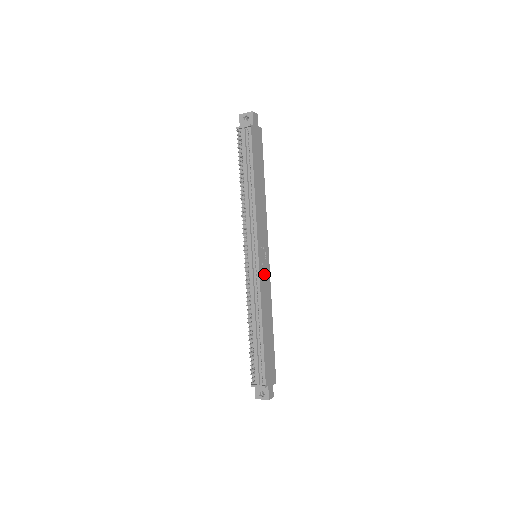
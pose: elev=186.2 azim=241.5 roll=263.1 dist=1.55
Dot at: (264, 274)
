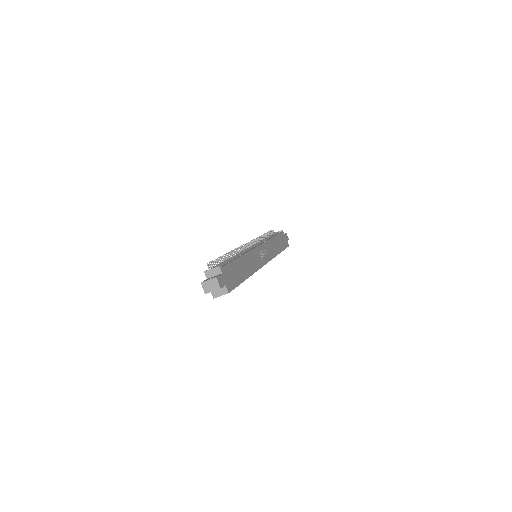
Dot at: (258, 257)
